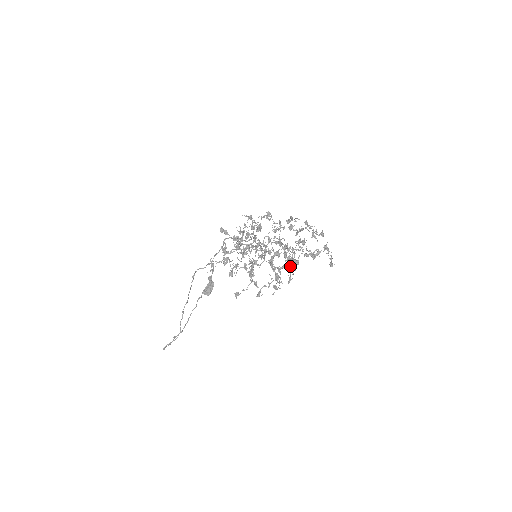
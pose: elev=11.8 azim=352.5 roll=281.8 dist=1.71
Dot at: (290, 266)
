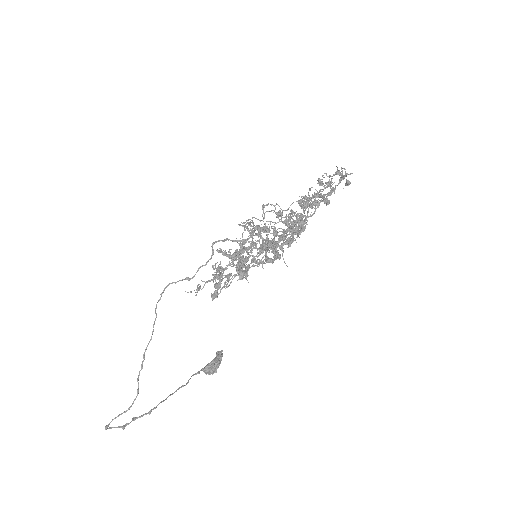
Dot at: (295, 232)
